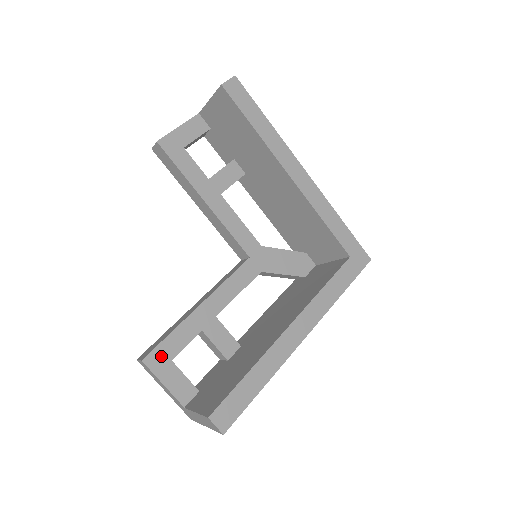
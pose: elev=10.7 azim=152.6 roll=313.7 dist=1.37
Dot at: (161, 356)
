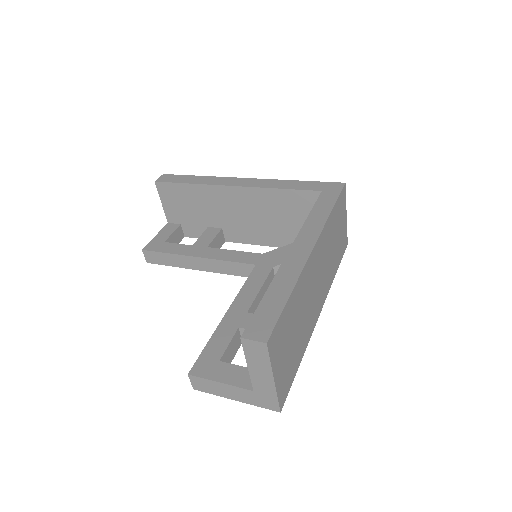
Dot at: (206, 363)
